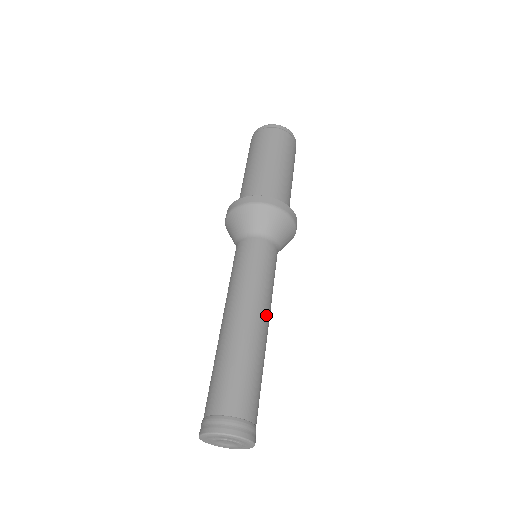
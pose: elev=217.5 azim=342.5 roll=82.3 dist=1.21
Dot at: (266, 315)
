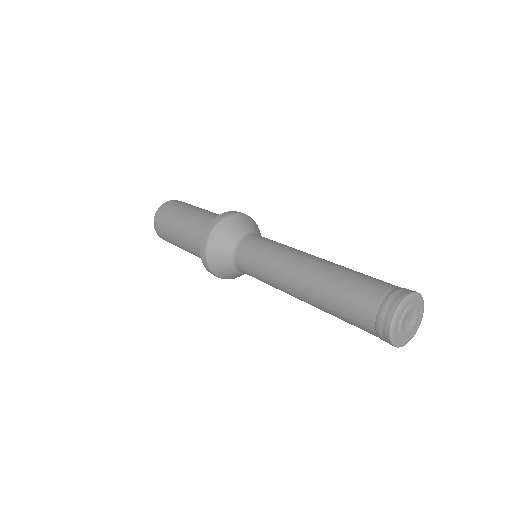
Dot at: occluded
